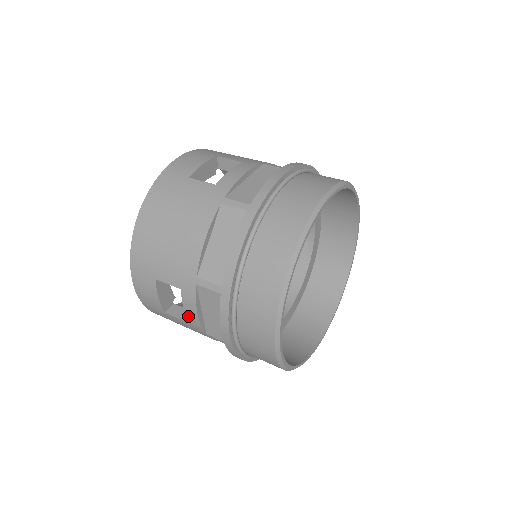
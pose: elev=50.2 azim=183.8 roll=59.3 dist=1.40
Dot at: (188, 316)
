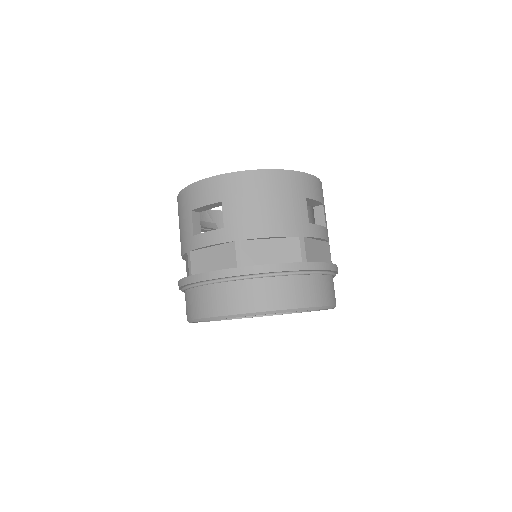
Dot at: (202, 236)
